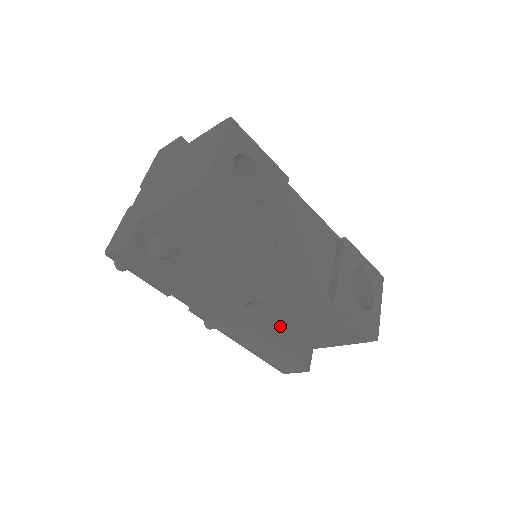
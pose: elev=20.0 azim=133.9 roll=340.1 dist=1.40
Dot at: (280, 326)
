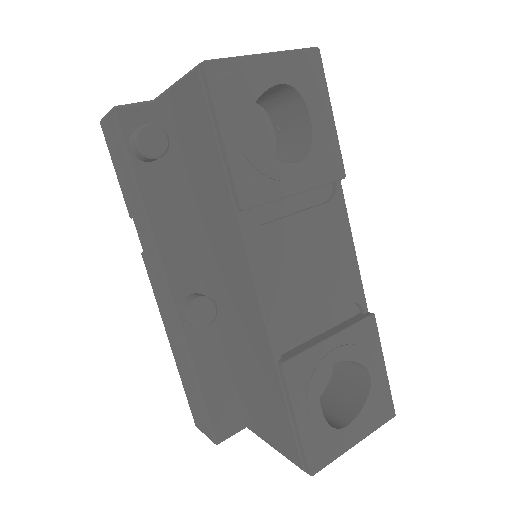
Dot at: (224, 359)
